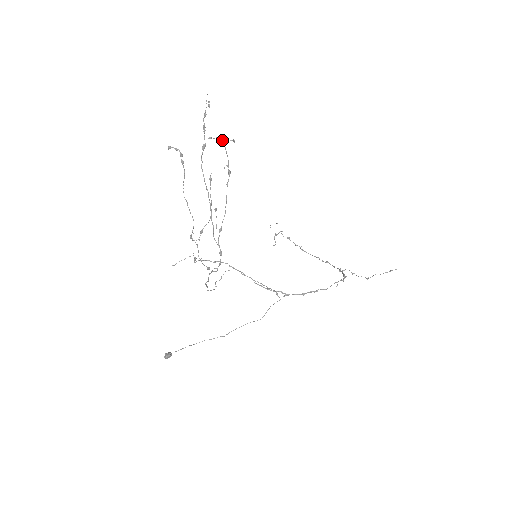
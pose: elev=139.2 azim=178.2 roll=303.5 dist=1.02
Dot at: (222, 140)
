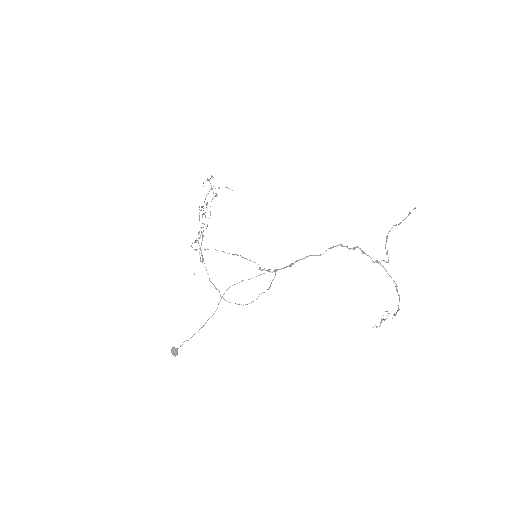
Dot at: (208, 180)
